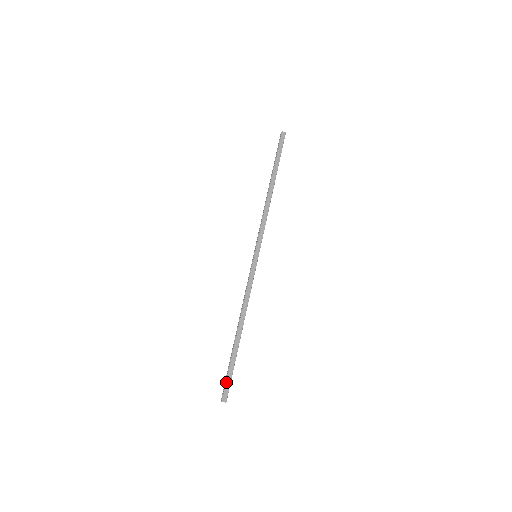
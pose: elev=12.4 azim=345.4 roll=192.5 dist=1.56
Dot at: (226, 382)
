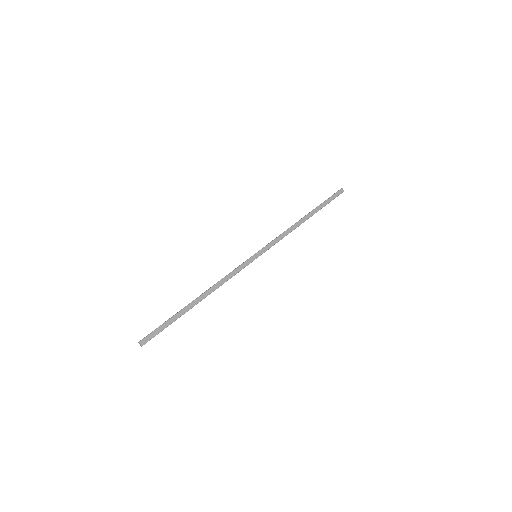
Dot at: (156, 329)
